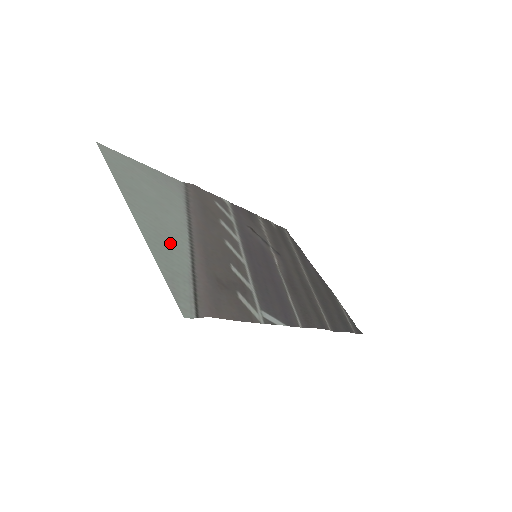
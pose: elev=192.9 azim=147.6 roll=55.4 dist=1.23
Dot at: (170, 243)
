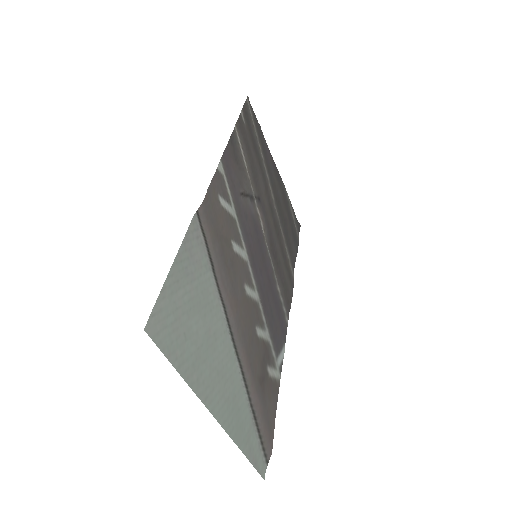
Dot at: (234, 396)
